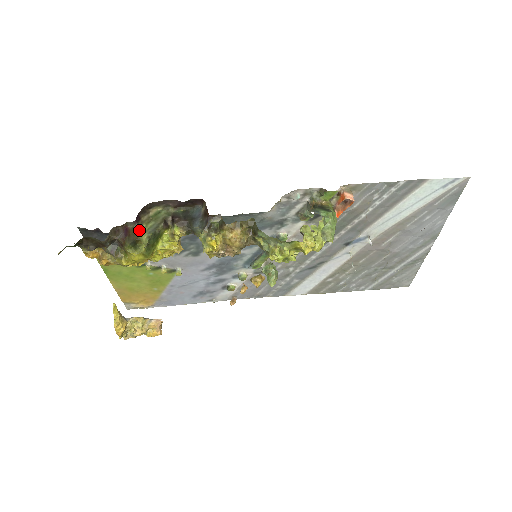
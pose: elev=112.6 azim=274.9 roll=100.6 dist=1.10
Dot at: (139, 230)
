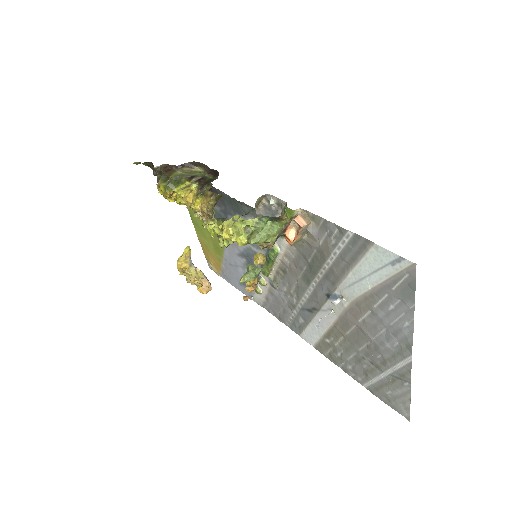
Dot at: (175, 173)
